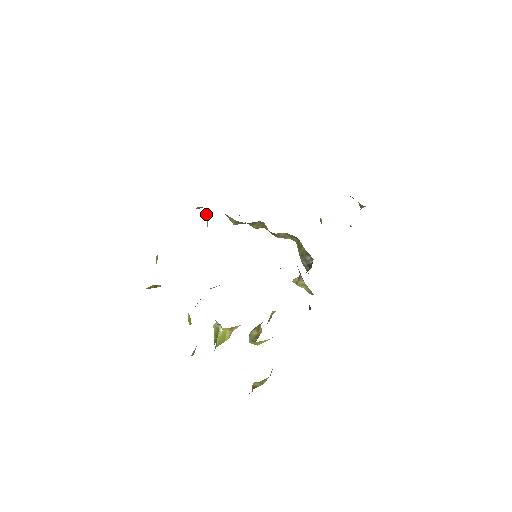
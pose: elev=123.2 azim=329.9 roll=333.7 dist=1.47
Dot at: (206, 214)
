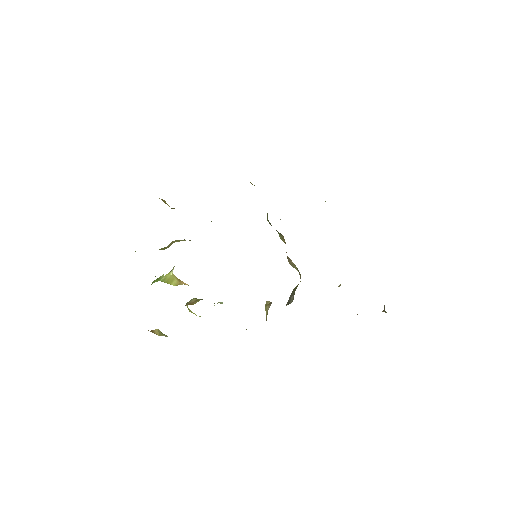
Dot at: occluded
